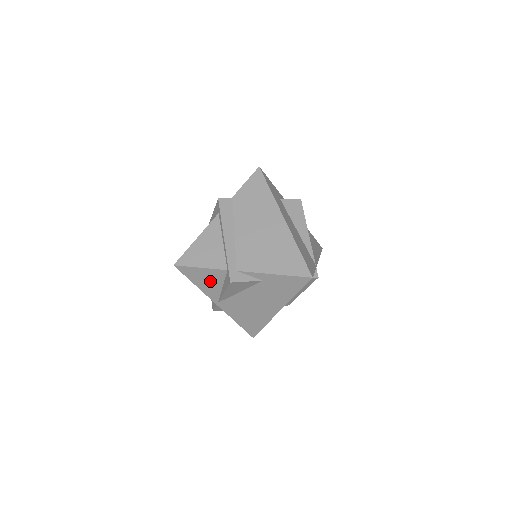
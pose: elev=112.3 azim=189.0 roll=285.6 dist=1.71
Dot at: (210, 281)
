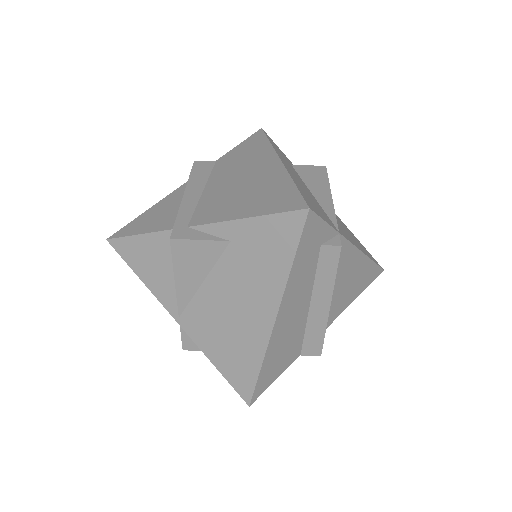
Dot at: (158, 264)
